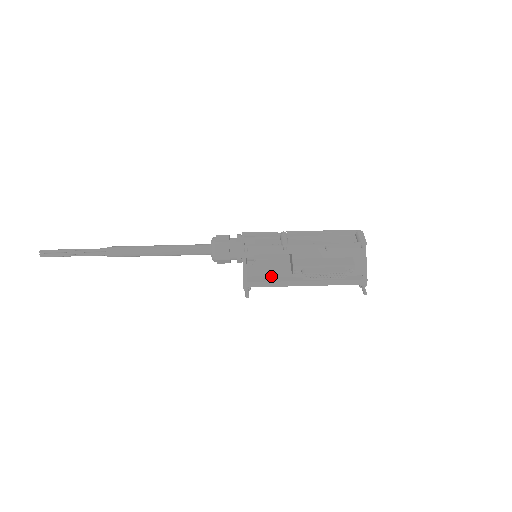
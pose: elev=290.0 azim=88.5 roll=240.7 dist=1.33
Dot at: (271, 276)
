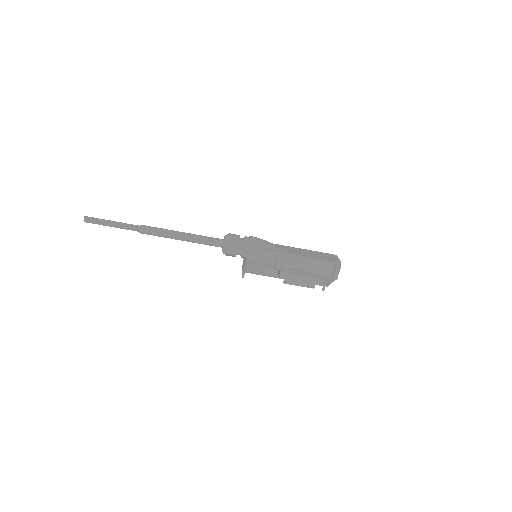
Dot at: (263, 269)
